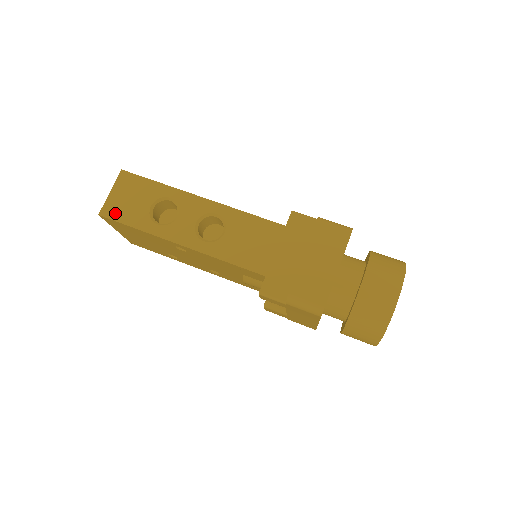
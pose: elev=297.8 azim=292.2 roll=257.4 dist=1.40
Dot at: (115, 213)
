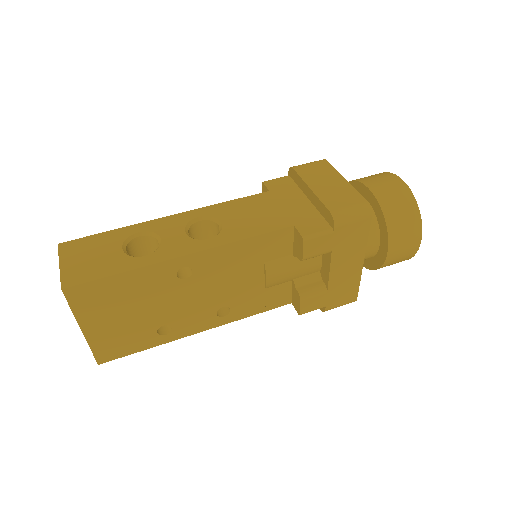
Dot at: (83, 276)
